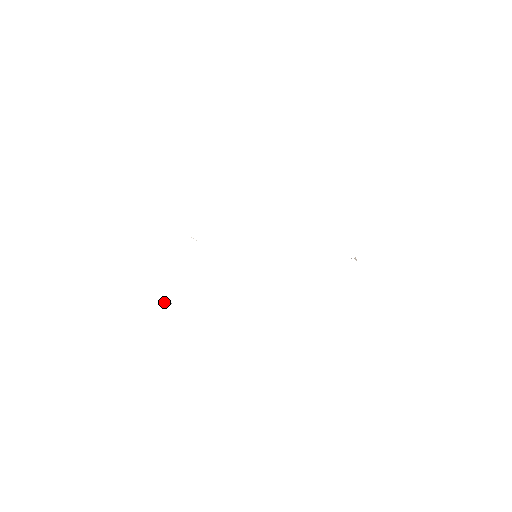
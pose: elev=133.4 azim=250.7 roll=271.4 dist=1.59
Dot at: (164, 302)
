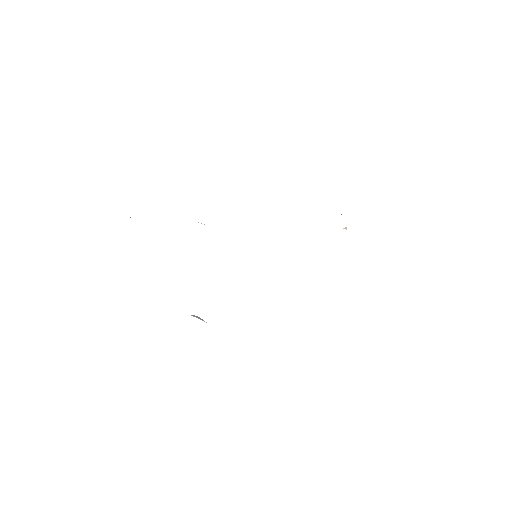
Dot at: (198, 317)
